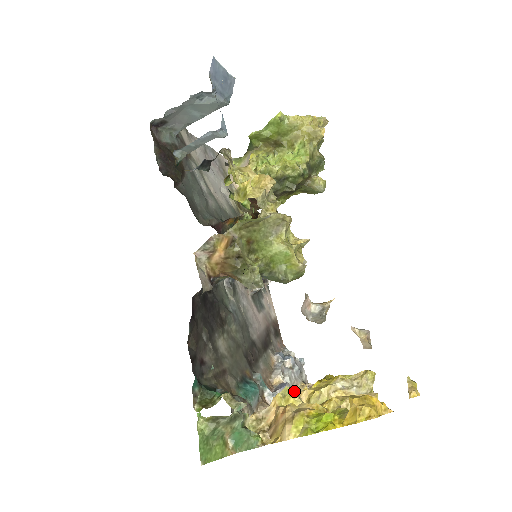
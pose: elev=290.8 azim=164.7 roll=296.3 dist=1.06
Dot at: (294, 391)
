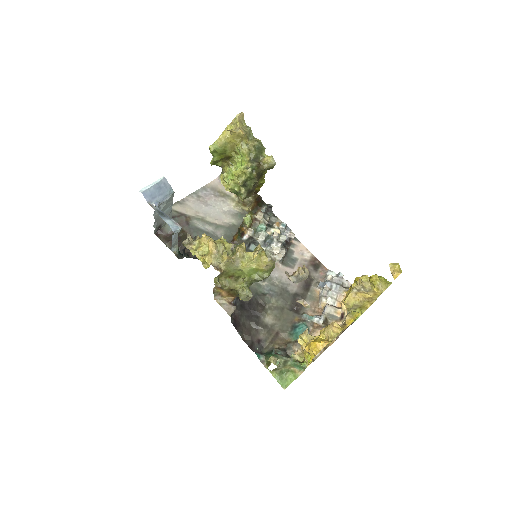
Dot at: (303, 335)
